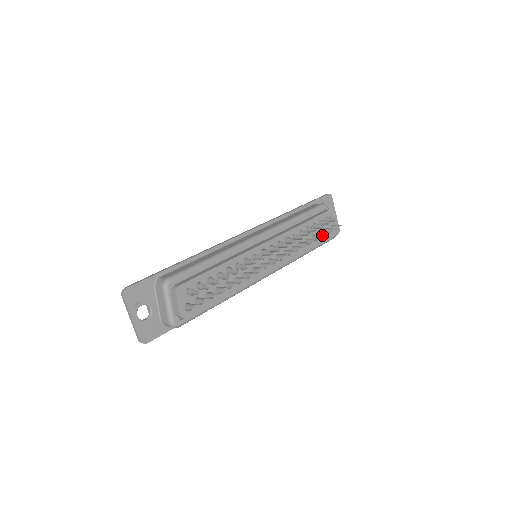
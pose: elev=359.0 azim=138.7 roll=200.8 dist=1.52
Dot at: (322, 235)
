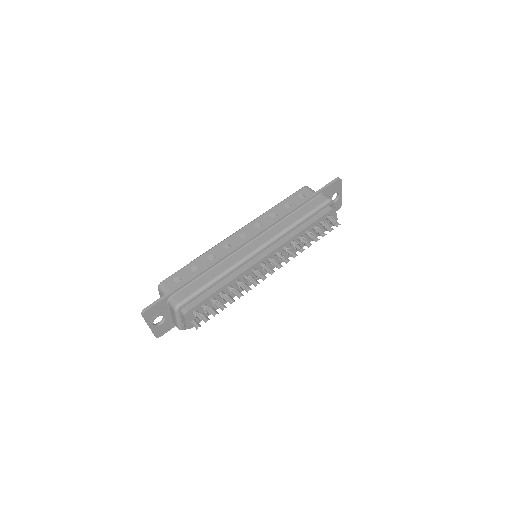
Dot at: (319, 239)
